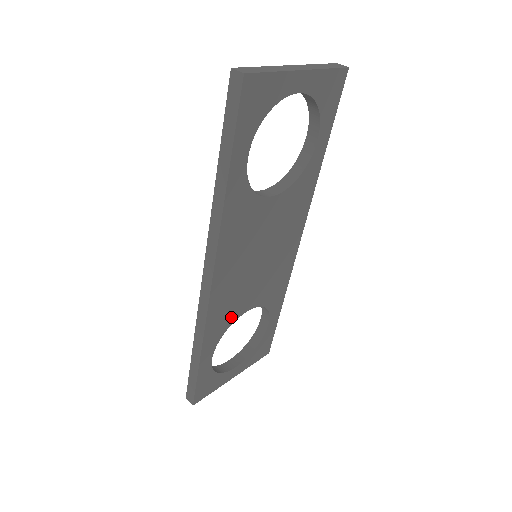
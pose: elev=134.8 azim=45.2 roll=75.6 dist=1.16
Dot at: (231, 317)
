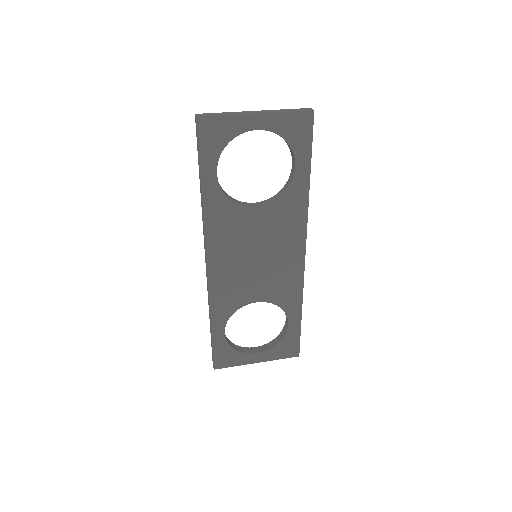
Dot at: (237, 302)
